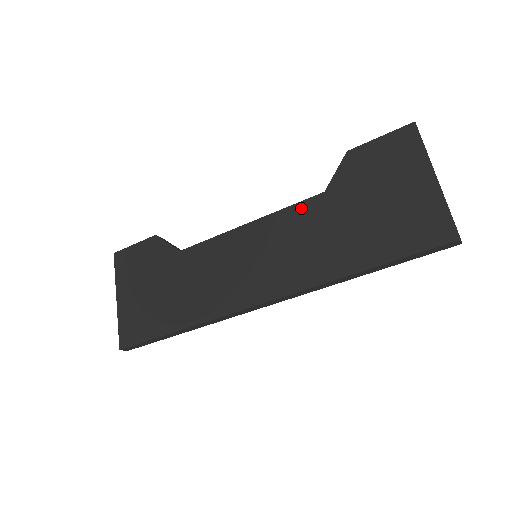
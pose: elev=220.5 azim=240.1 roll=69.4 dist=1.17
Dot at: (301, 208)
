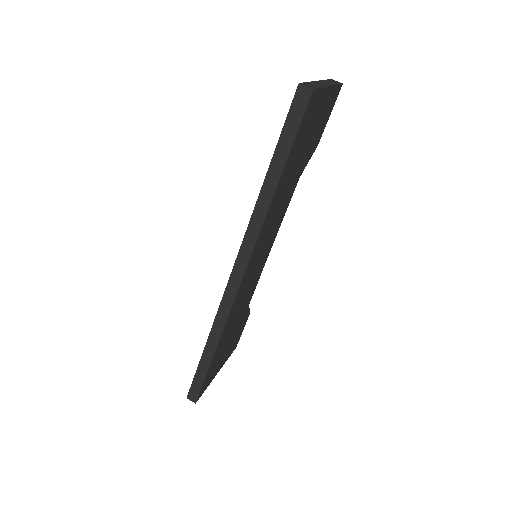
Dot at: occluded
